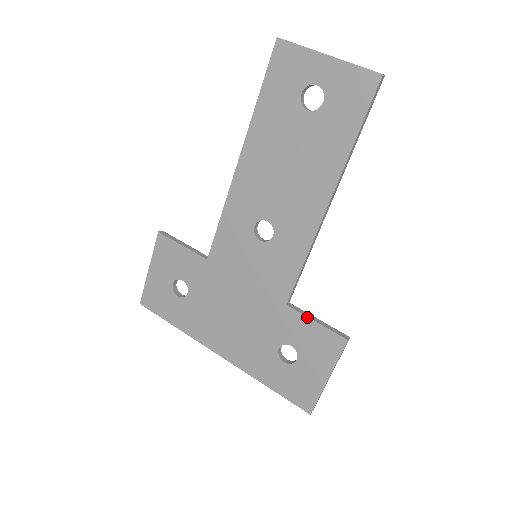
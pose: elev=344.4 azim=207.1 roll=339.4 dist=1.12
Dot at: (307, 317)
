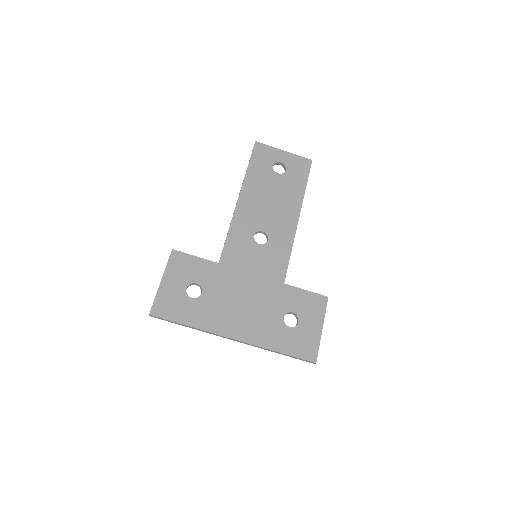
Dot at: (300, 288)
